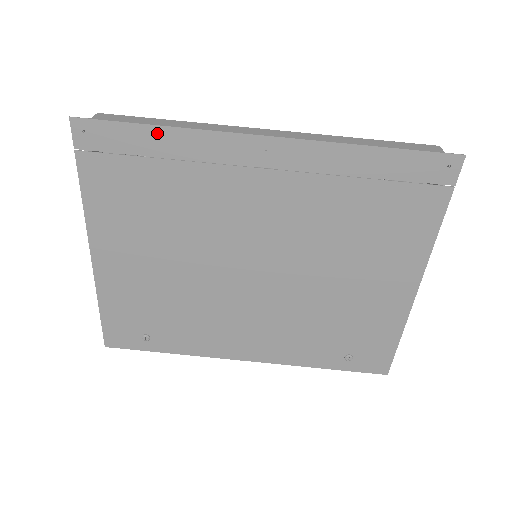
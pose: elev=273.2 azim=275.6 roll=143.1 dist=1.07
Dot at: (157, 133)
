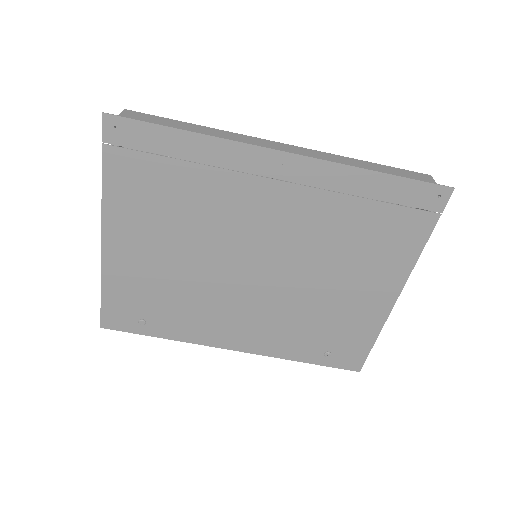
Dot at: (184, 137)
